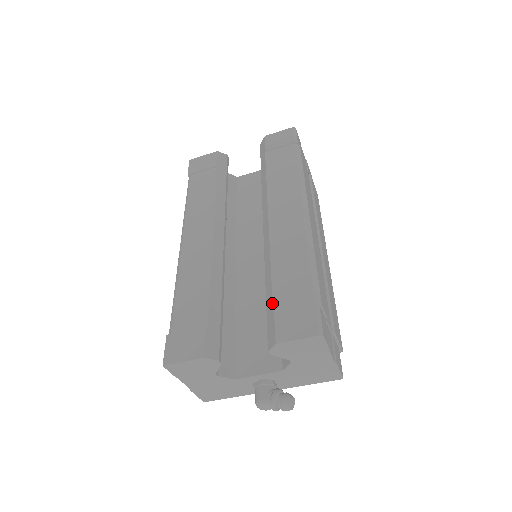
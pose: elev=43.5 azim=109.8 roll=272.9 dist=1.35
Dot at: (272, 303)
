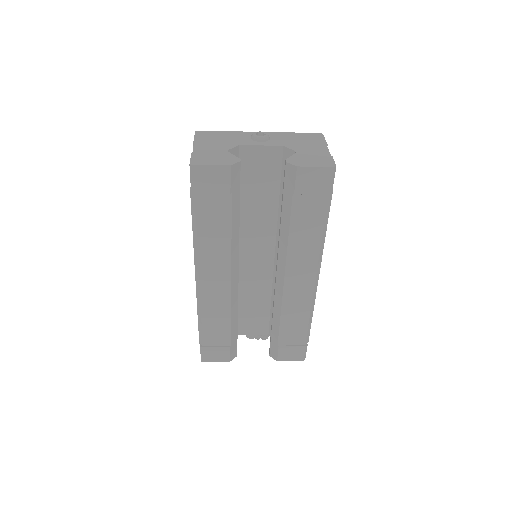
Dot at: (278, 340)
